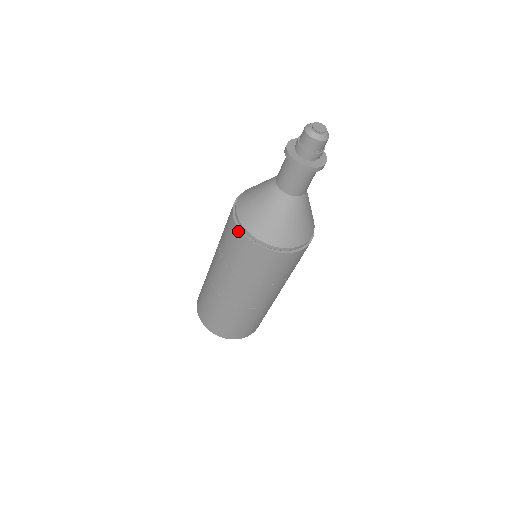
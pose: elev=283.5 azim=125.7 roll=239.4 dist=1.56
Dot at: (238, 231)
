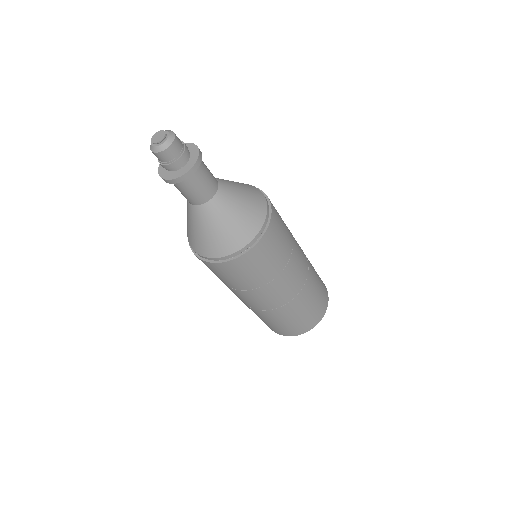
Dot at: occluded
